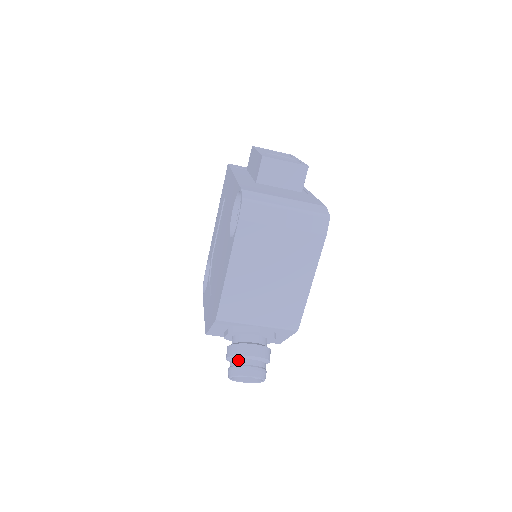
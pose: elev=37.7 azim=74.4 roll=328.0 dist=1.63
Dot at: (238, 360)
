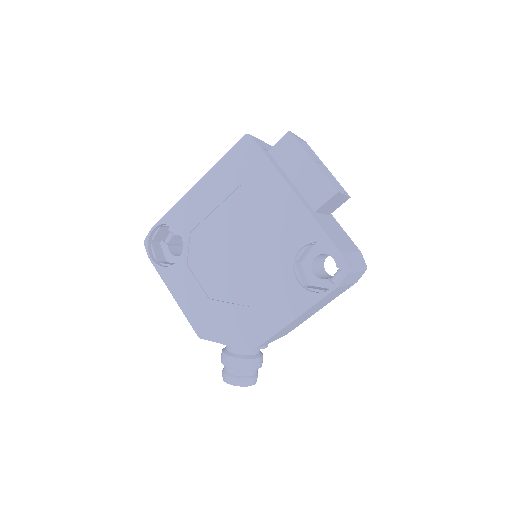
Dot at: (246, 372)
